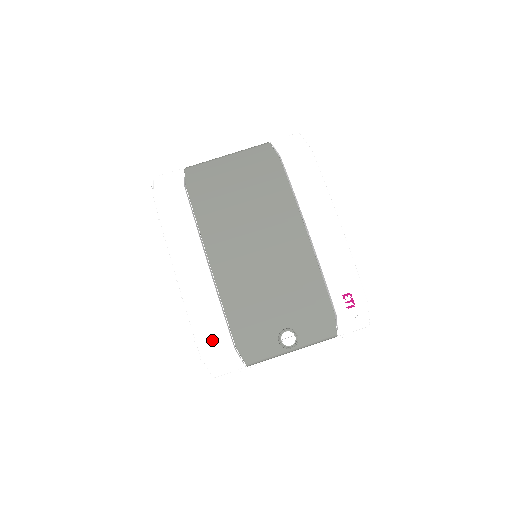
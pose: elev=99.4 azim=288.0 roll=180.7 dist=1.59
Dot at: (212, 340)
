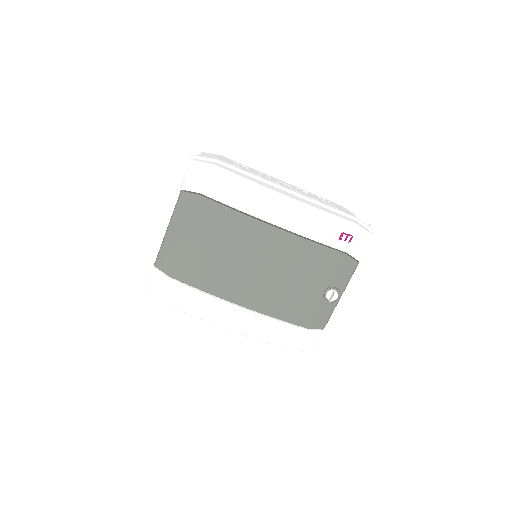
Dot at: (290, 339)
